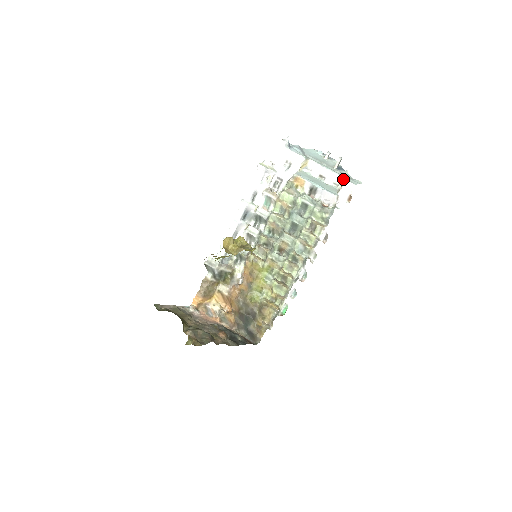
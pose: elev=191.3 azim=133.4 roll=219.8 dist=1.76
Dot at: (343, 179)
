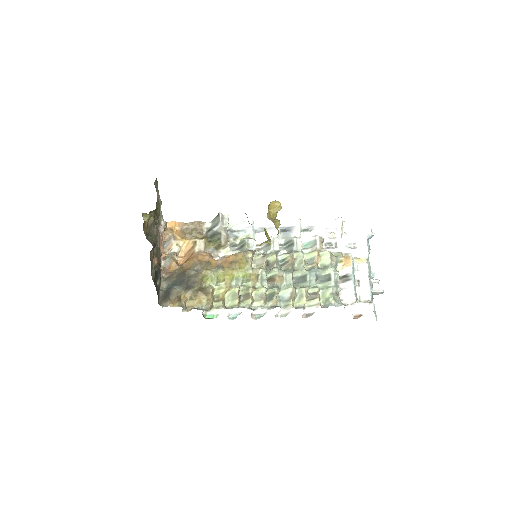
Dot at: (370, 301)
